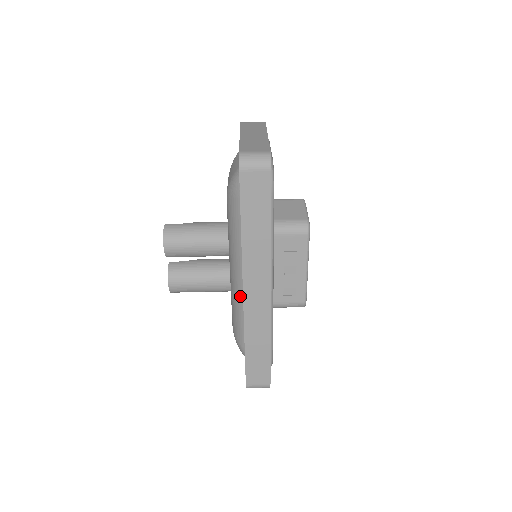
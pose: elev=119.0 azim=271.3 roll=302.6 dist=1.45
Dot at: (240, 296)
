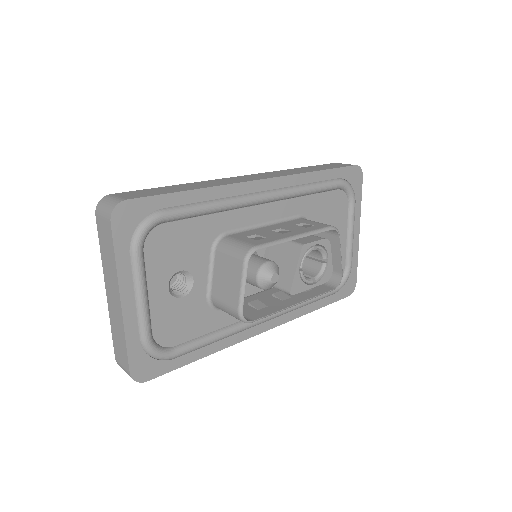
Dot at: occluded
